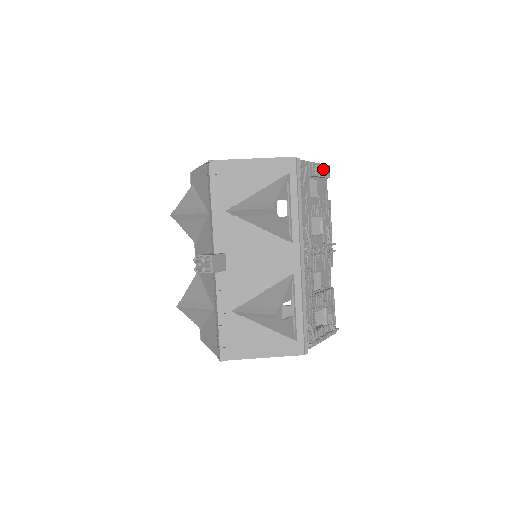
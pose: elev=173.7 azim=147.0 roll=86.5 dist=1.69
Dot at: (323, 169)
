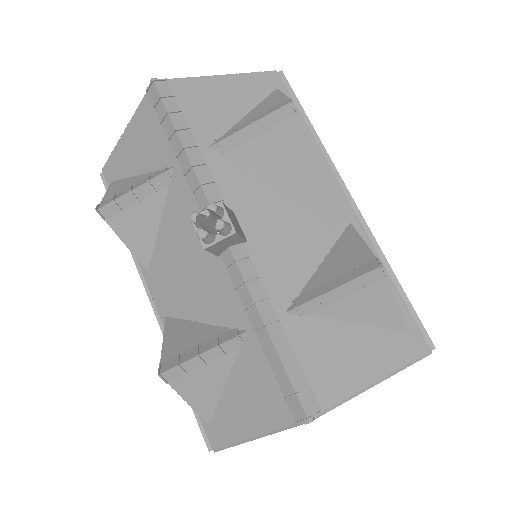
Dot at: occluded
